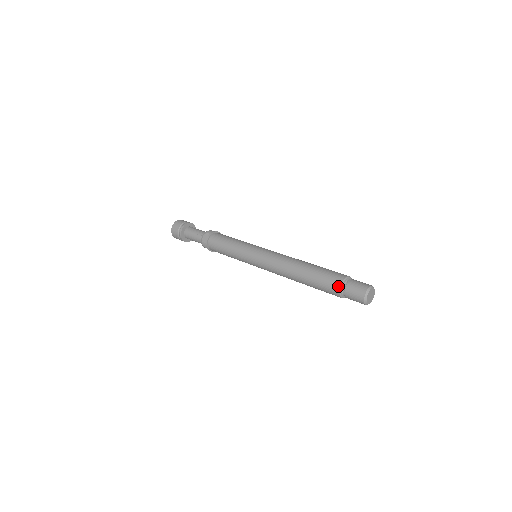
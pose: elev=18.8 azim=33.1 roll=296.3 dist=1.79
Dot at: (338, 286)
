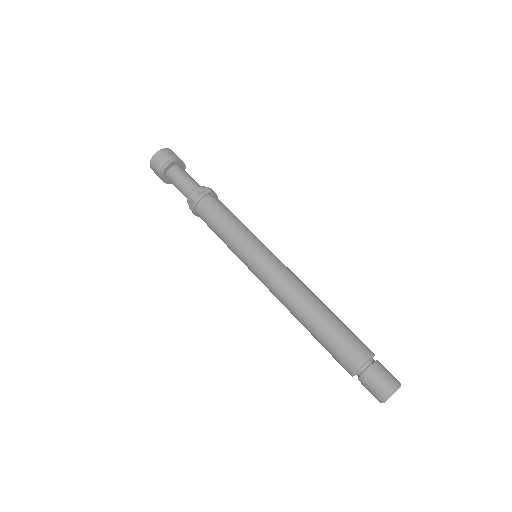
Dot at: (349, 372)
